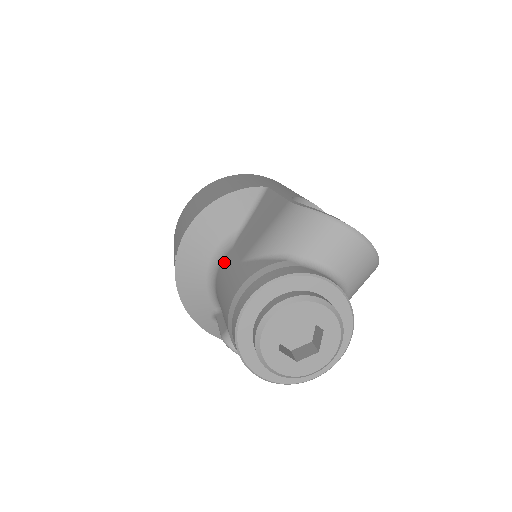
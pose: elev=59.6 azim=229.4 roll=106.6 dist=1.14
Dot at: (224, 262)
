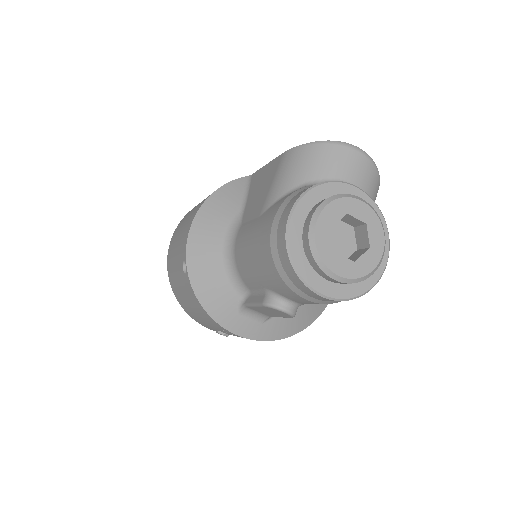
Dot at: (239, 237)
